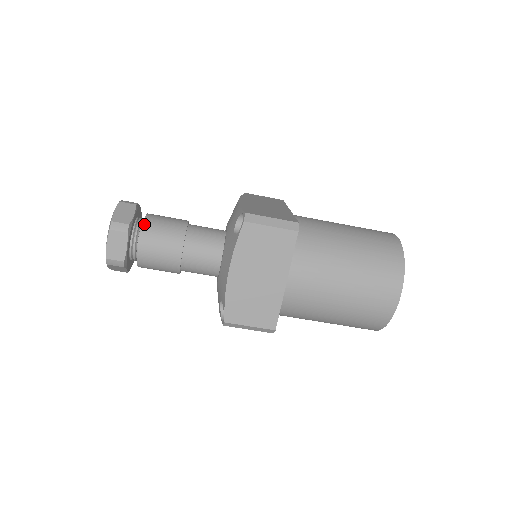
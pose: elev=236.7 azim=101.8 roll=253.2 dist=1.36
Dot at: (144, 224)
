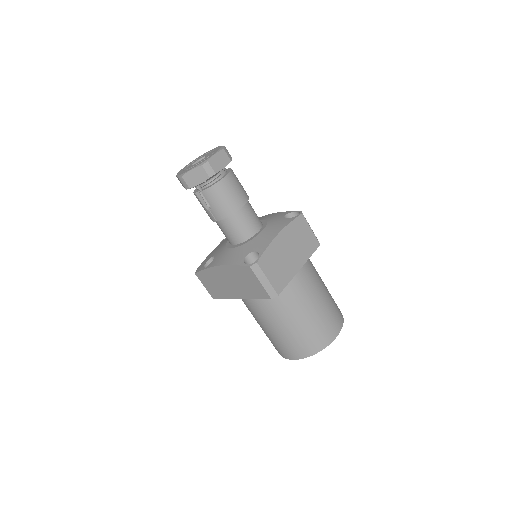
Dot at: occluded
